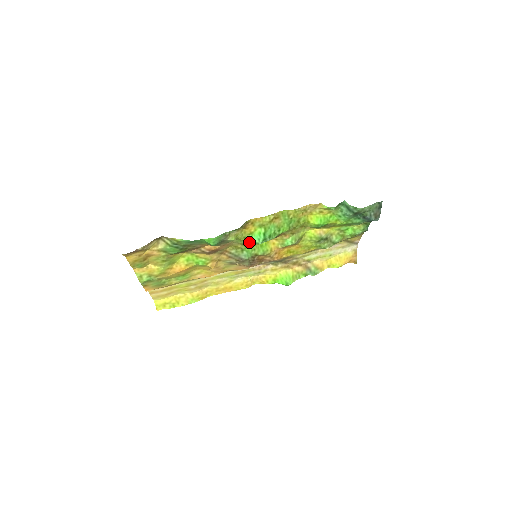
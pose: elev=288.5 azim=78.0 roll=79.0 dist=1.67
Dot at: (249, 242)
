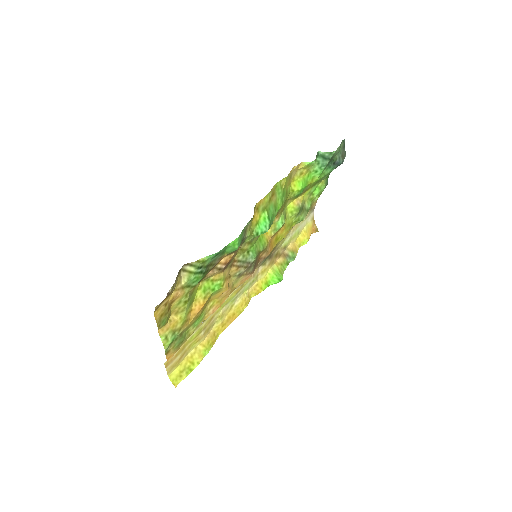
Dot at: (257, 235)
